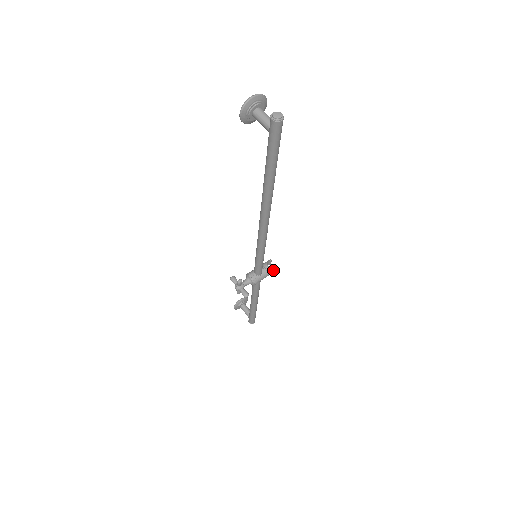
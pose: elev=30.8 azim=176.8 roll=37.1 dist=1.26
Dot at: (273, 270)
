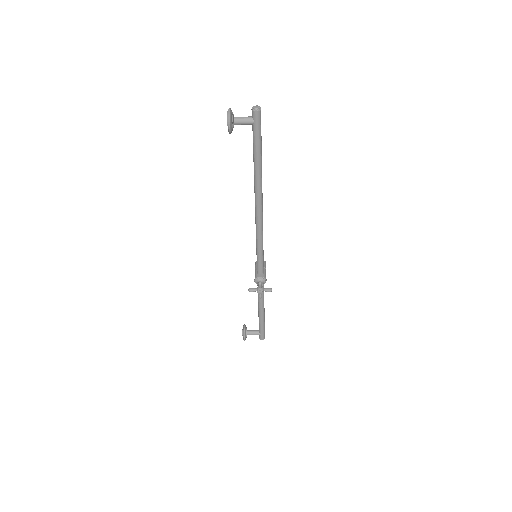
Dot at: (265, 265)
